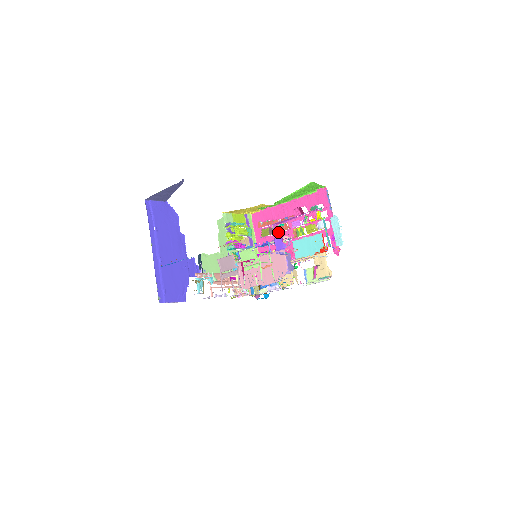
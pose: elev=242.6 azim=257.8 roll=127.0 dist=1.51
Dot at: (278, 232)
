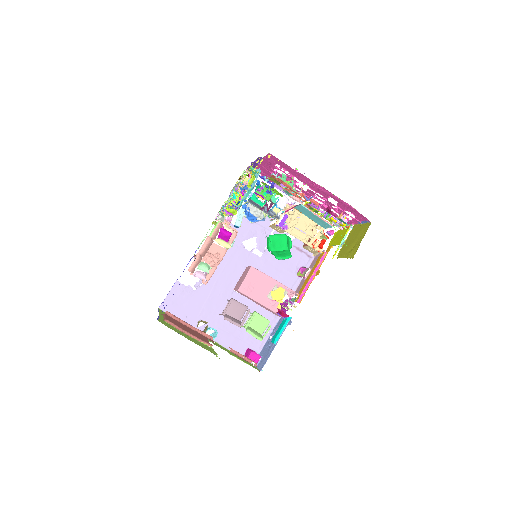
Dot at: (291, 194)
